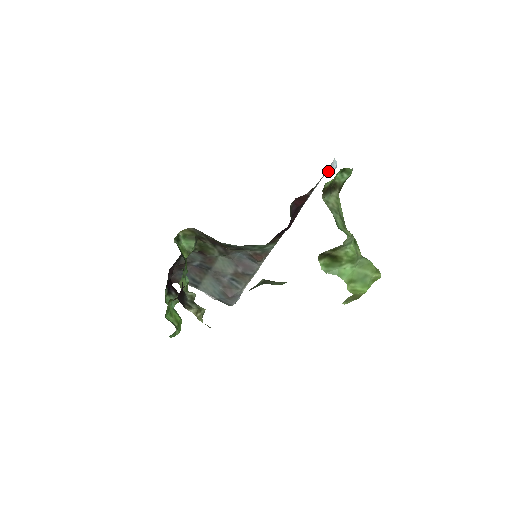
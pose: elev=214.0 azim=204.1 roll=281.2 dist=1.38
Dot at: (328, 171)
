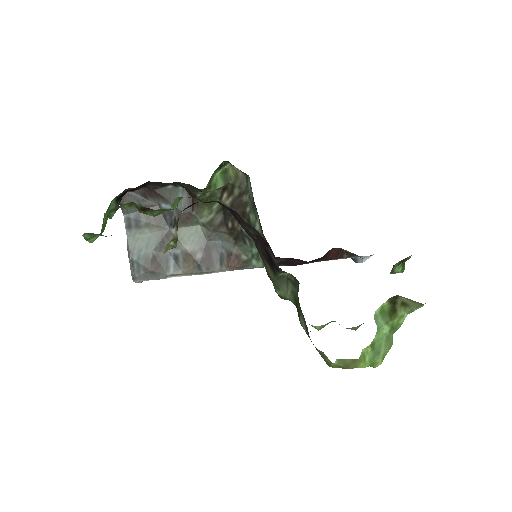
Dot at: (366, 257)
